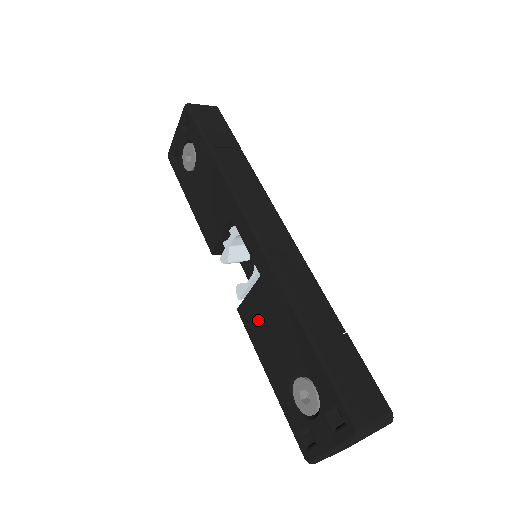
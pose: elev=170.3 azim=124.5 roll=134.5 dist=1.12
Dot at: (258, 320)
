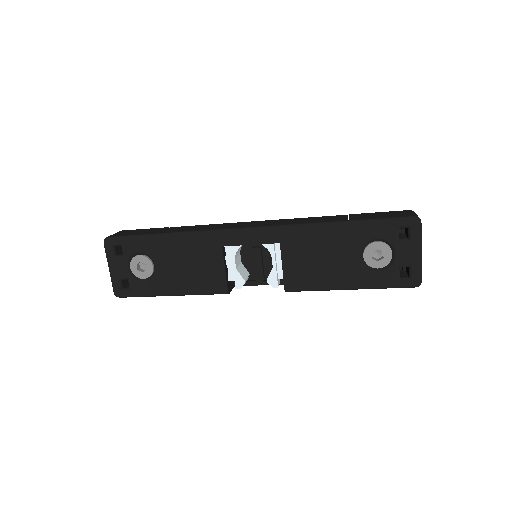
Dot at: (306, 269)
